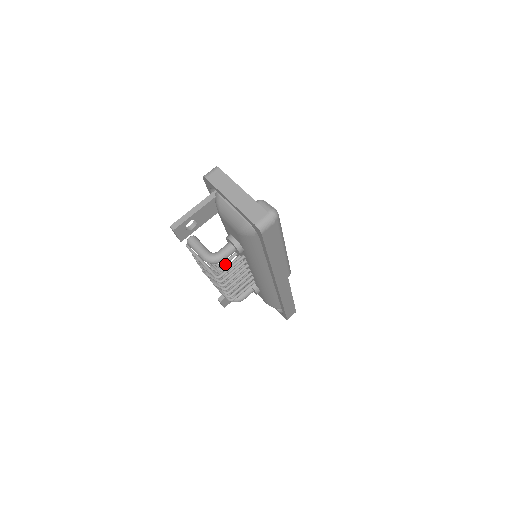
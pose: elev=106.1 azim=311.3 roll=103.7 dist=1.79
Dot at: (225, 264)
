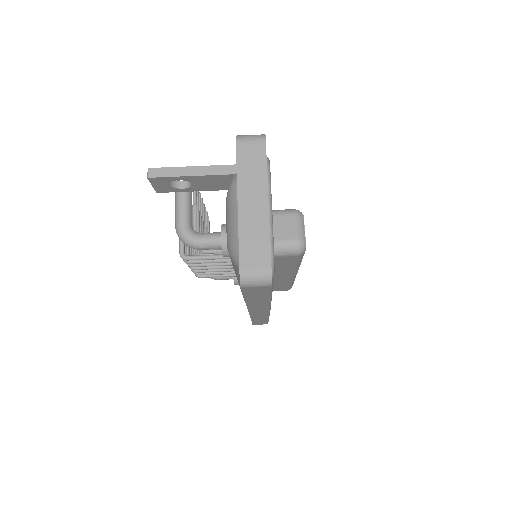
Dot at: occluded
